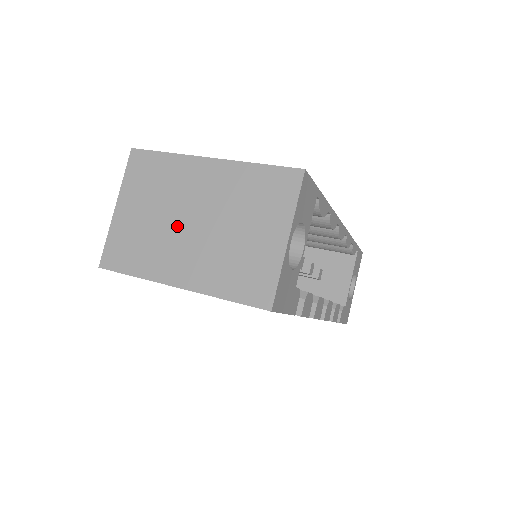
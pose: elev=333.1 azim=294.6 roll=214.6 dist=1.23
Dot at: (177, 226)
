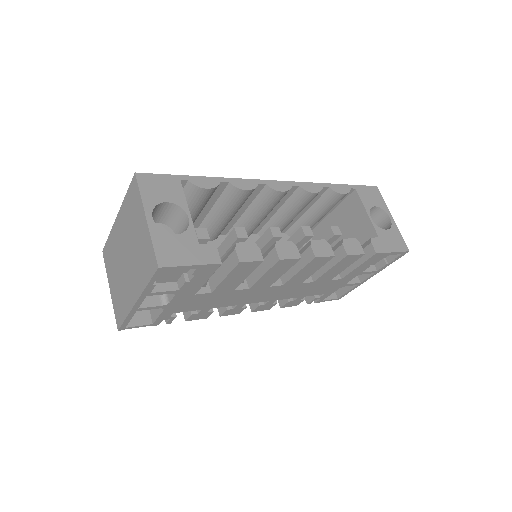
Dot at: (123, 269)
